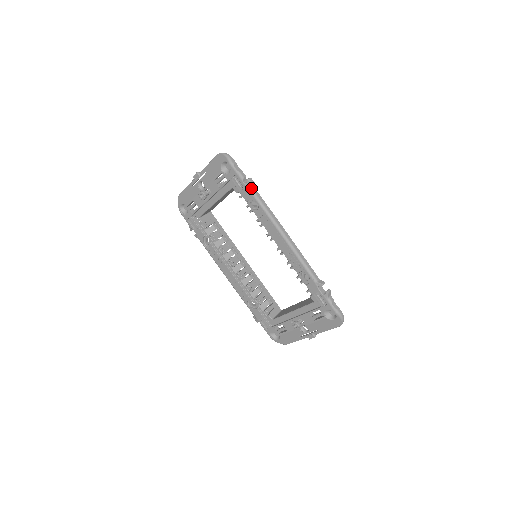
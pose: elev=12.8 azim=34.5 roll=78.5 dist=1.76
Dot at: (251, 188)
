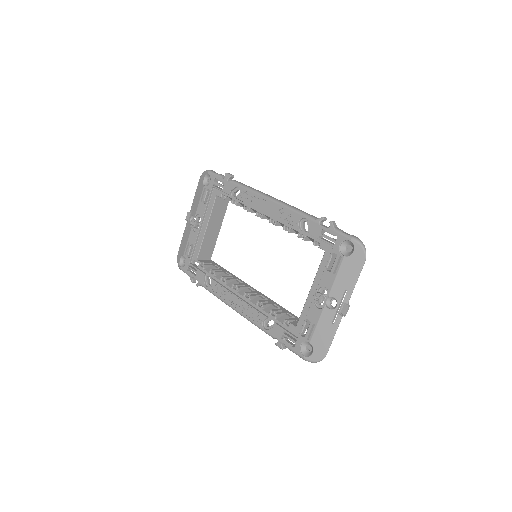
Dot at: occluded
